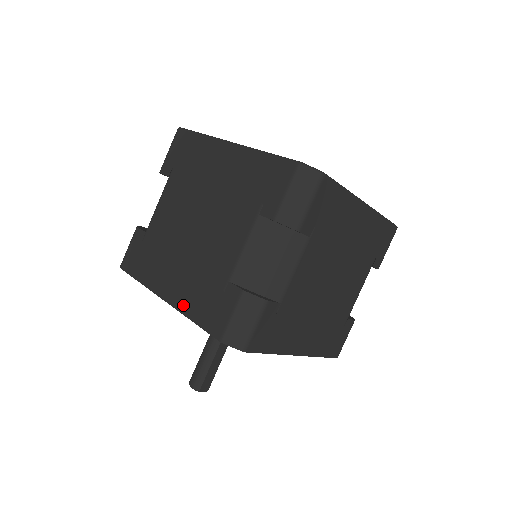
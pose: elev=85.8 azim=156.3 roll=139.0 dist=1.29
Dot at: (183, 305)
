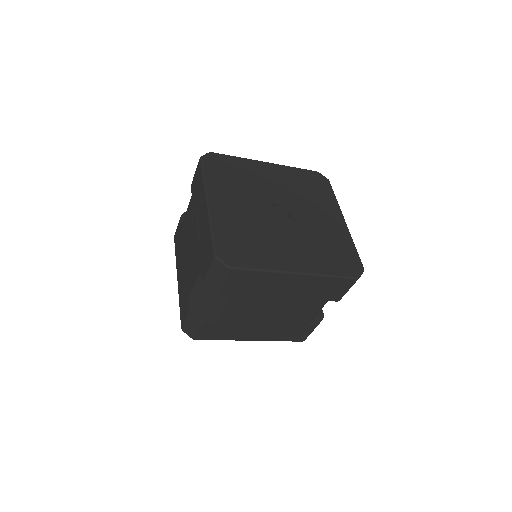
Dot at: (270, 339)
